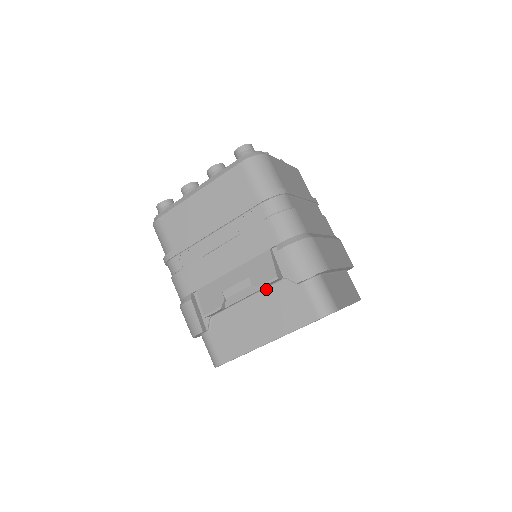
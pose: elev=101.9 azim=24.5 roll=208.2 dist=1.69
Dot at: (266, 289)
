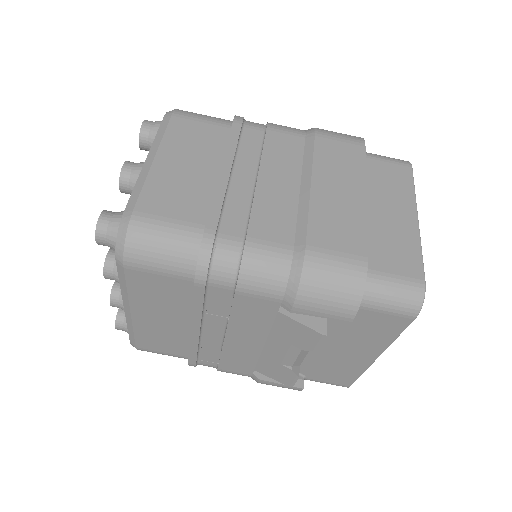
Dot at: occluded
